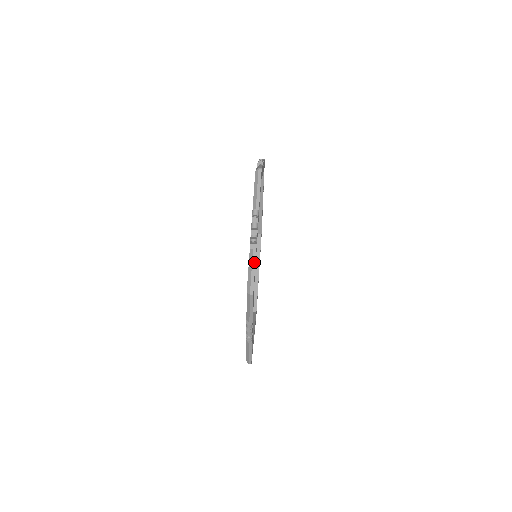
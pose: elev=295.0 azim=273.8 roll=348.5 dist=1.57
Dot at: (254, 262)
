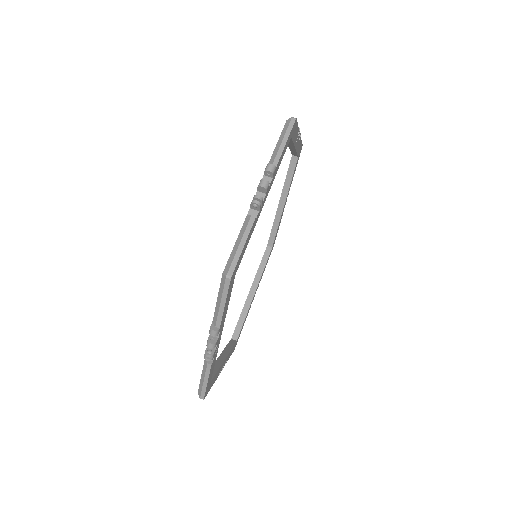
Dot at: (207, 375)
